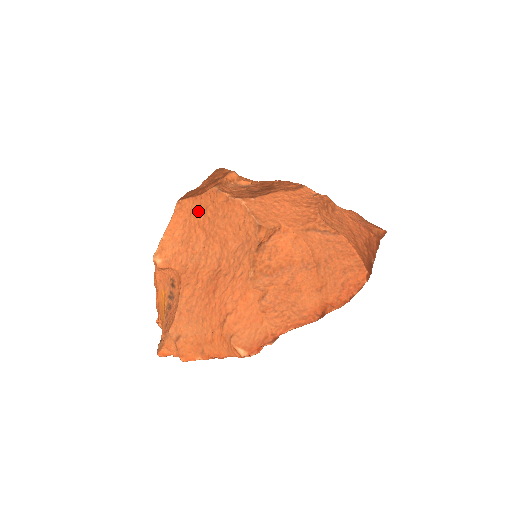
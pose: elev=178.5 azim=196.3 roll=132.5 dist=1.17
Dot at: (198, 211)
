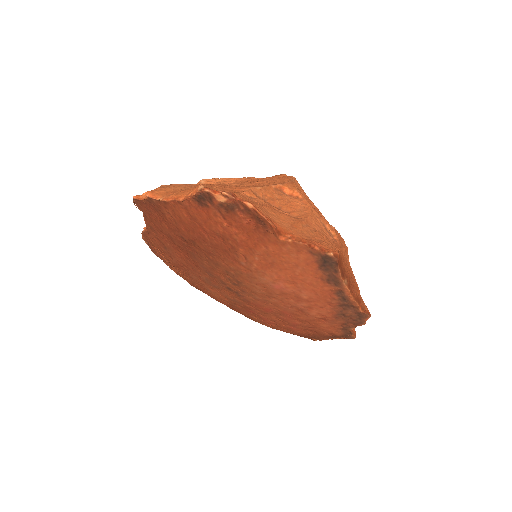
Dot at: occluded
